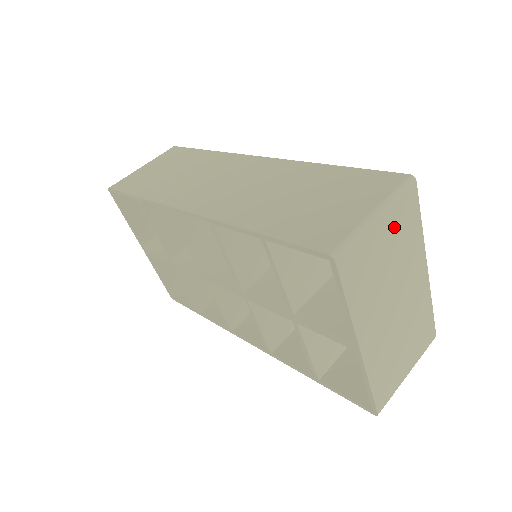
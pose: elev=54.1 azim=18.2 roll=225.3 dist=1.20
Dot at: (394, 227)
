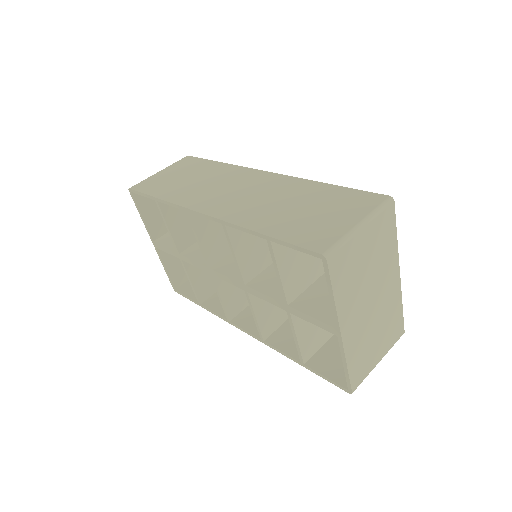
Dot at: (374, 237)
